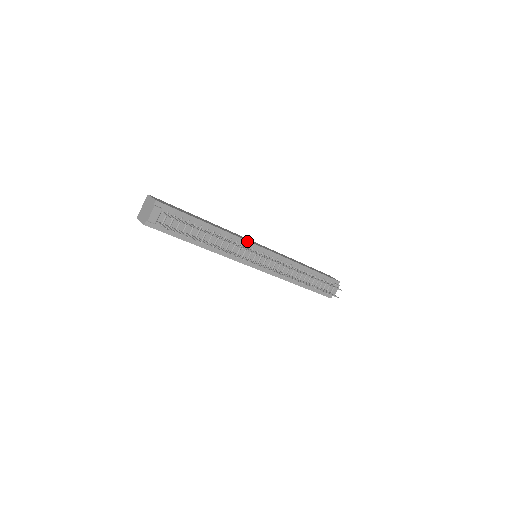
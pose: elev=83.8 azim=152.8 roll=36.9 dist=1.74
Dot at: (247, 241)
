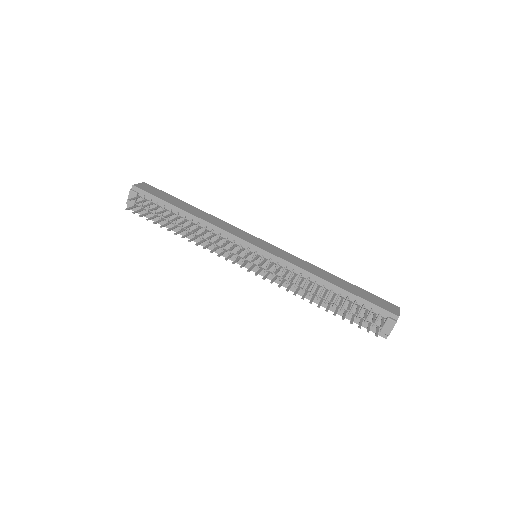
Dot at: (233, 235)
